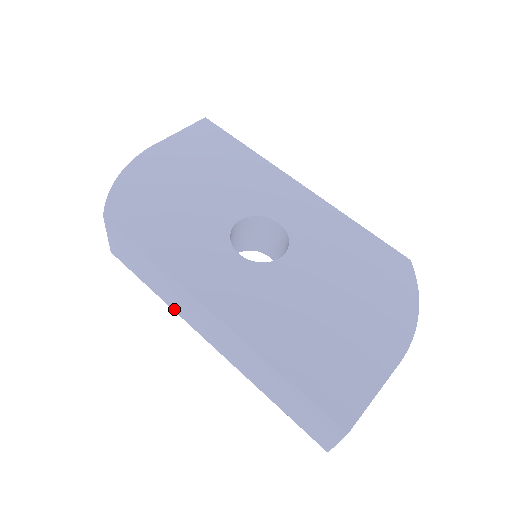
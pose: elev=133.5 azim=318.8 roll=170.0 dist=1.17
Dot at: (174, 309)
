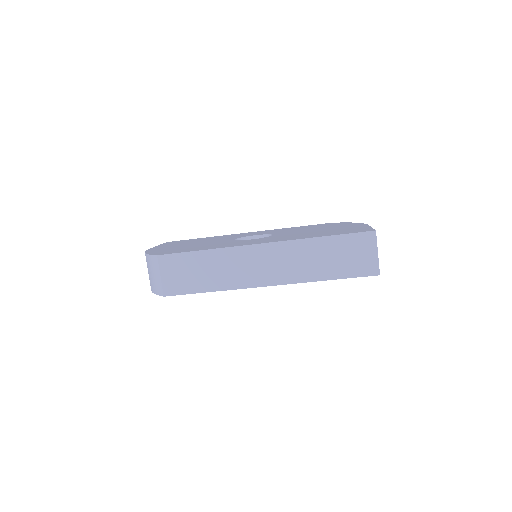
Dot at: (233, 287)
